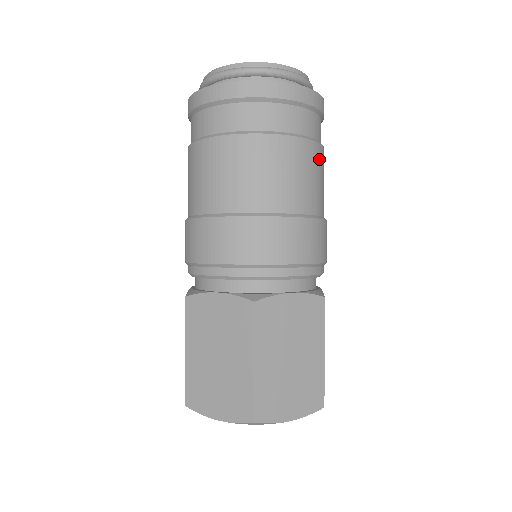
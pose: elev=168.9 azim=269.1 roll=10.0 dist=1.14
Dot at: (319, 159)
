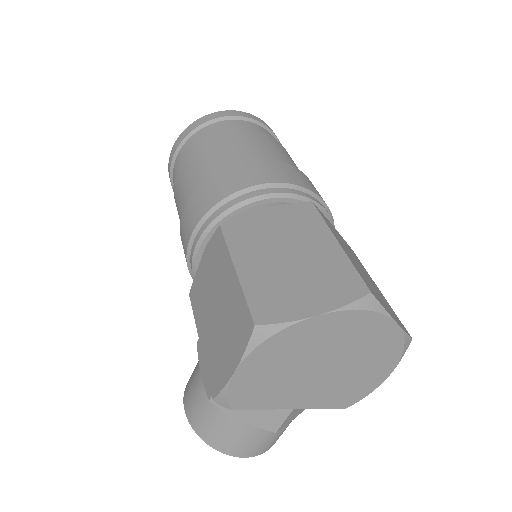
Dot at: occluded
